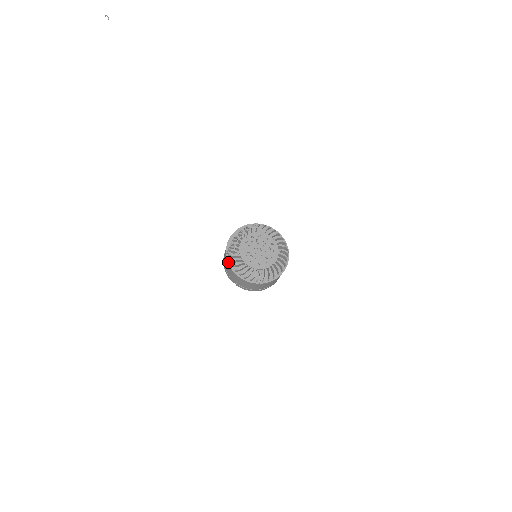
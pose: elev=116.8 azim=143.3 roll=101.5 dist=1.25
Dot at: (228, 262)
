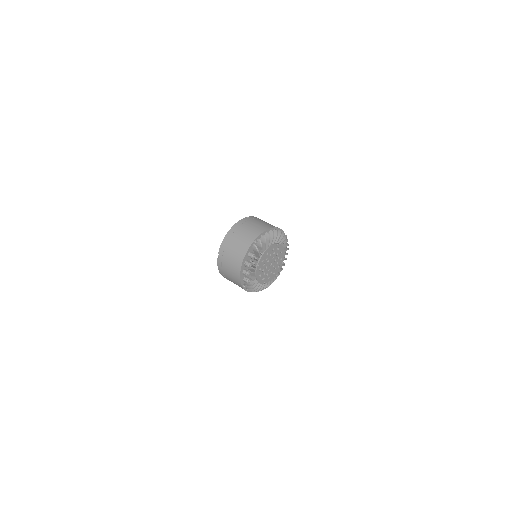
Dot at: (247, 291)
